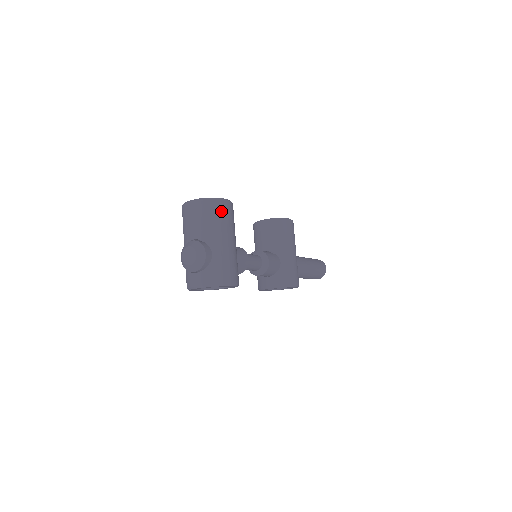
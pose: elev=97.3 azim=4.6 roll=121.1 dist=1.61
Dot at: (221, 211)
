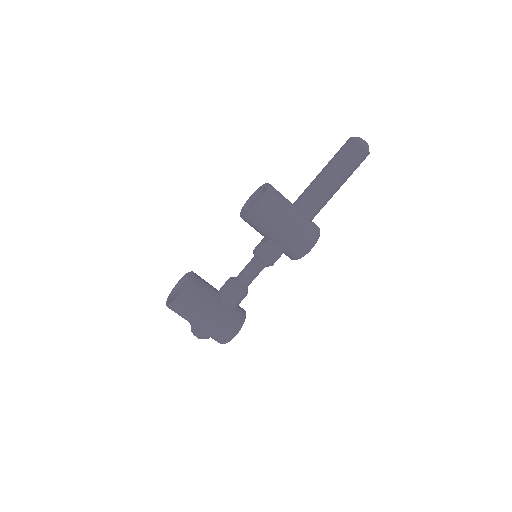
Dot at: (182, 309)
